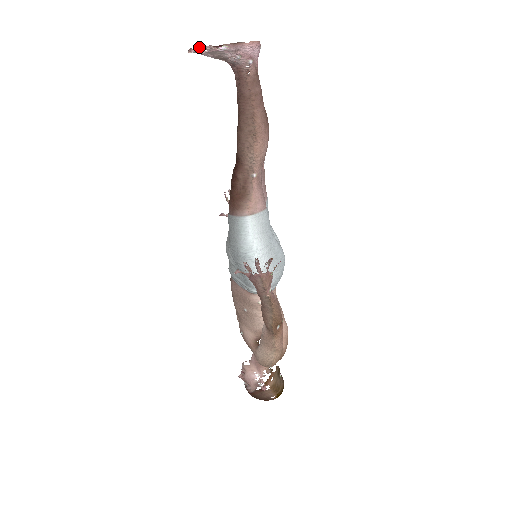
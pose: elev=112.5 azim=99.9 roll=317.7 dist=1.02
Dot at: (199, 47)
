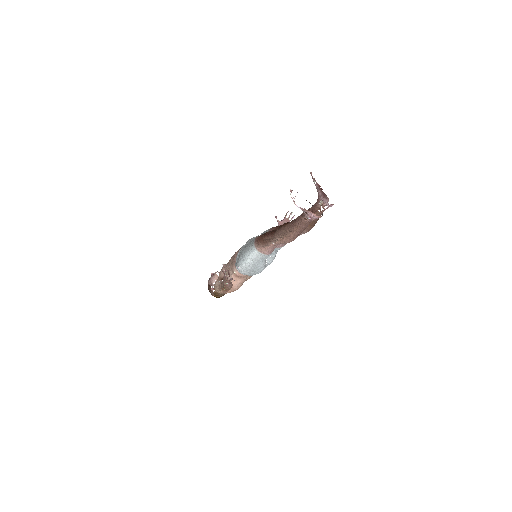
Dot at: (291, 197)
